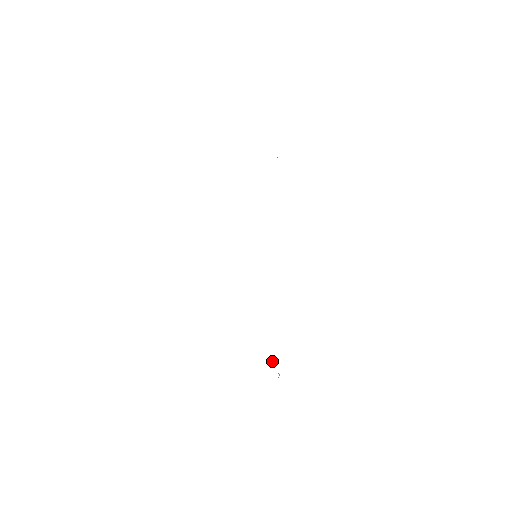
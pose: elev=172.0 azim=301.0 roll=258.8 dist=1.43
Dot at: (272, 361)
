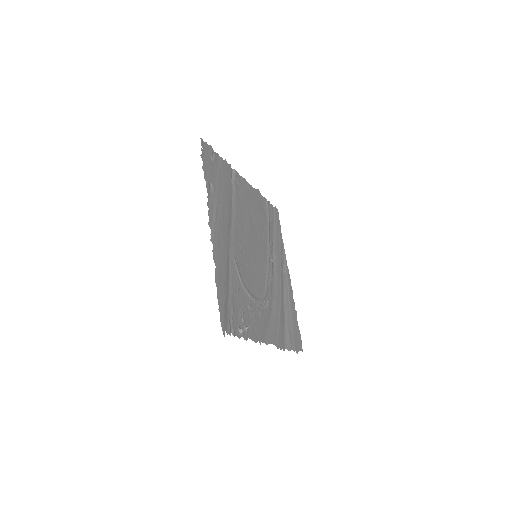
Dot at: (247, 326)
